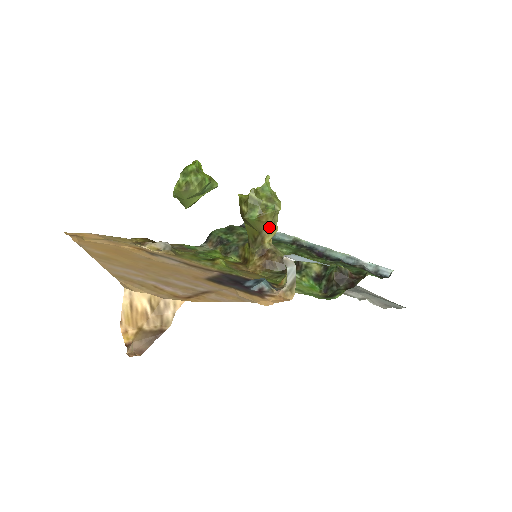
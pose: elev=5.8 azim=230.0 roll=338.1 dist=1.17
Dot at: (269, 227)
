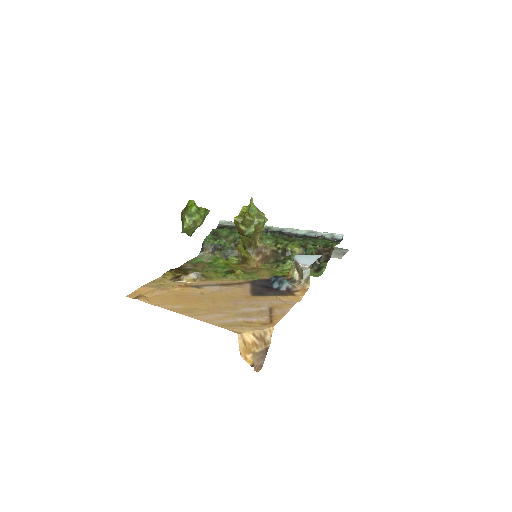
Dot at: (260, 233)
